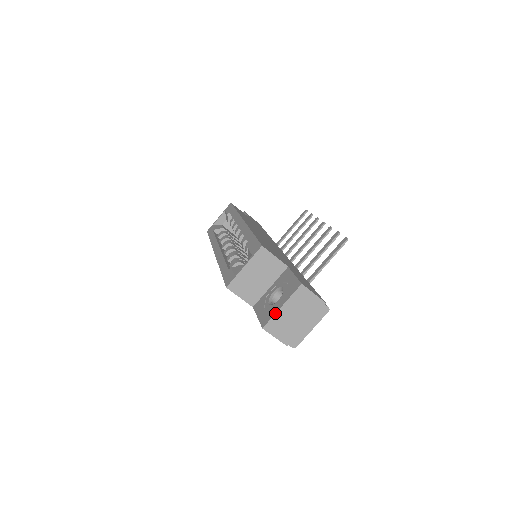
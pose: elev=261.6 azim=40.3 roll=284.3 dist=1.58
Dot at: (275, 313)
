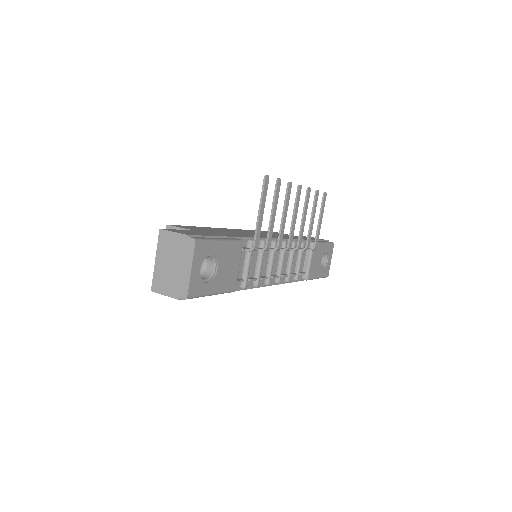
Dot at: occluded
